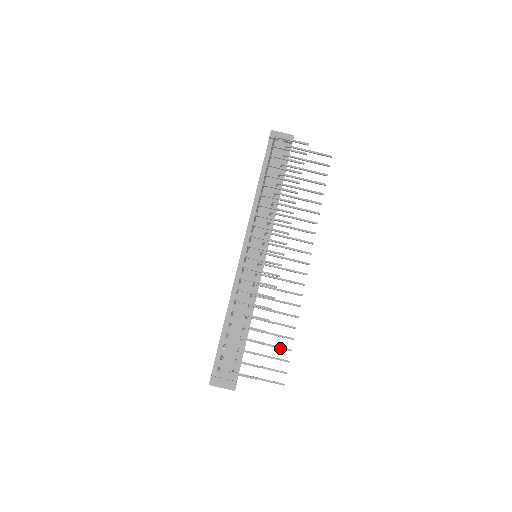
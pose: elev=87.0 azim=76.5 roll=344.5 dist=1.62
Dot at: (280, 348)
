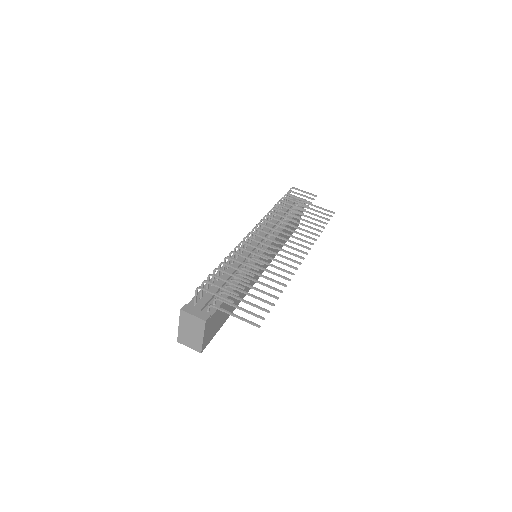
Dot at: (263, 300)
